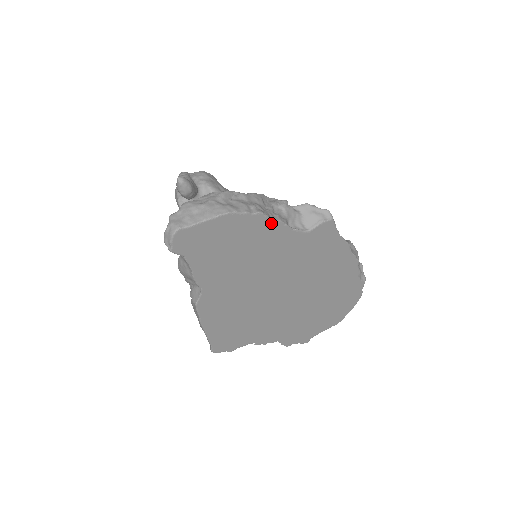
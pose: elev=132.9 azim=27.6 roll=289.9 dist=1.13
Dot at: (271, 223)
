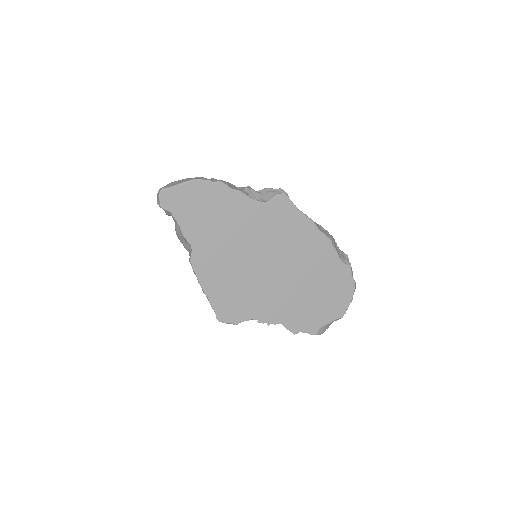
Dot at: (231, 191)
